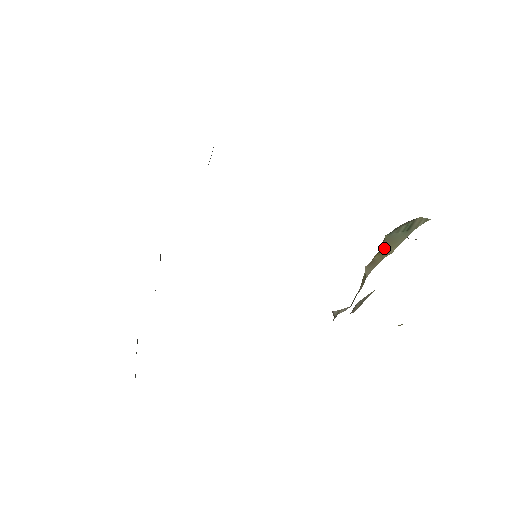
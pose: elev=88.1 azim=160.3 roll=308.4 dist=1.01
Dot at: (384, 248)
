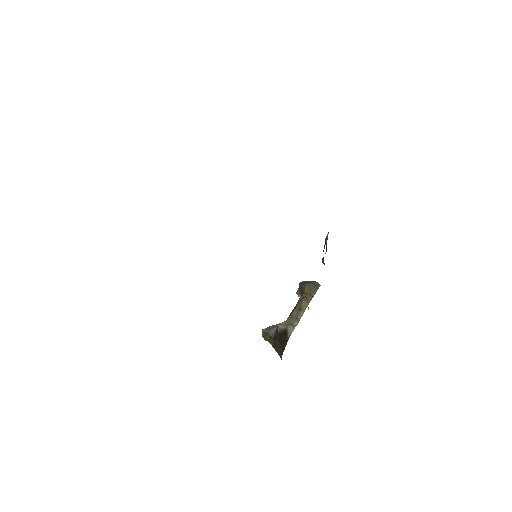
Dot at: (309, 291)
